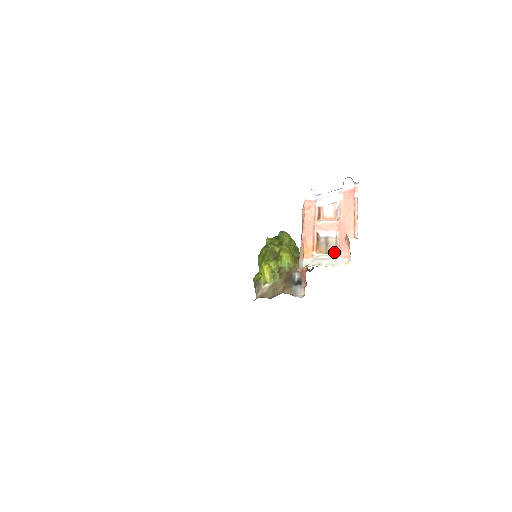
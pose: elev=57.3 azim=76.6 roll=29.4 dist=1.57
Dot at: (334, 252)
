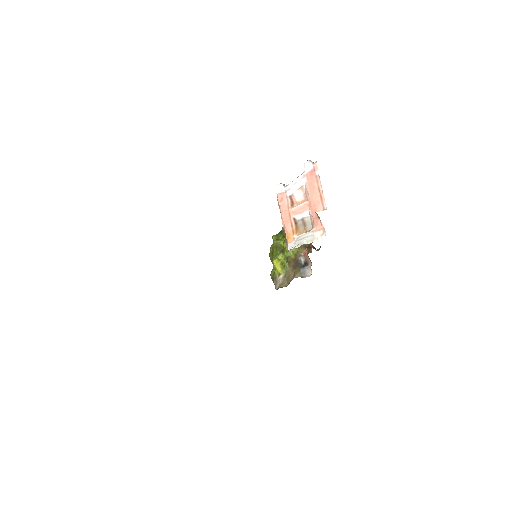
Dot at: (311, 229)
